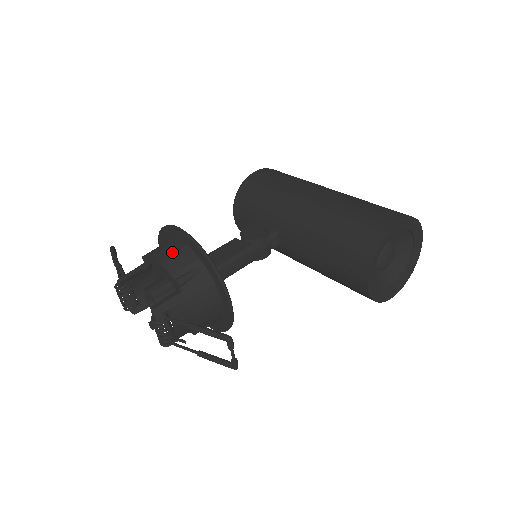
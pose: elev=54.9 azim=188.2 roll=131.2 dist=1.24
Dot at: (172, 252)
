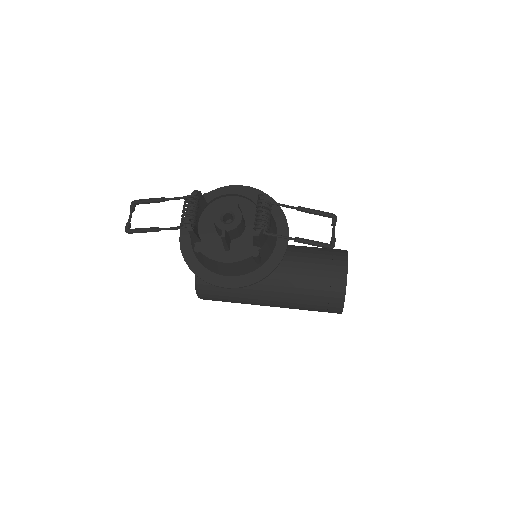
Dot at: occluded
